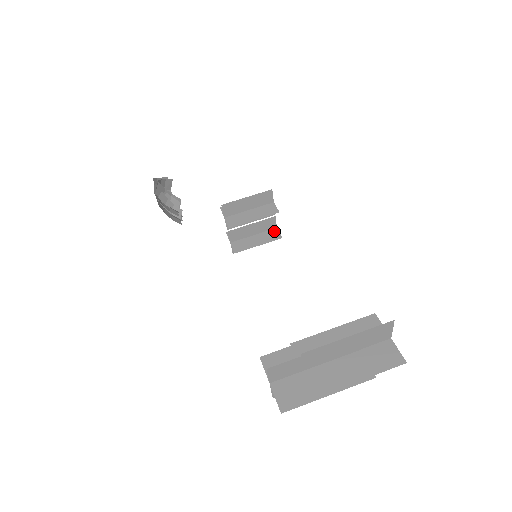
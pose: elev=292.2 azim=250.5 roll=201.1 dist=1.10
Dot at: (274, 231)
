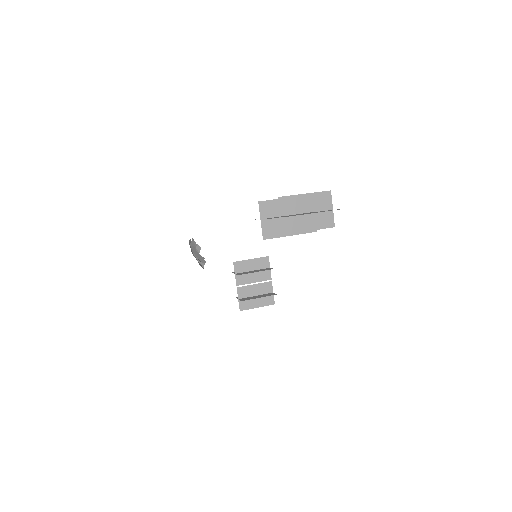
Dot at: (271, 293)
